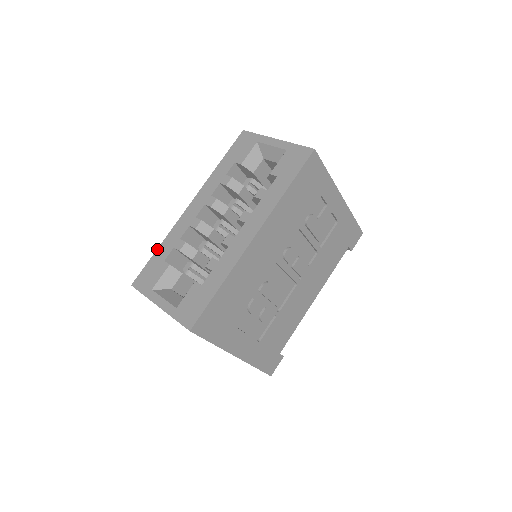
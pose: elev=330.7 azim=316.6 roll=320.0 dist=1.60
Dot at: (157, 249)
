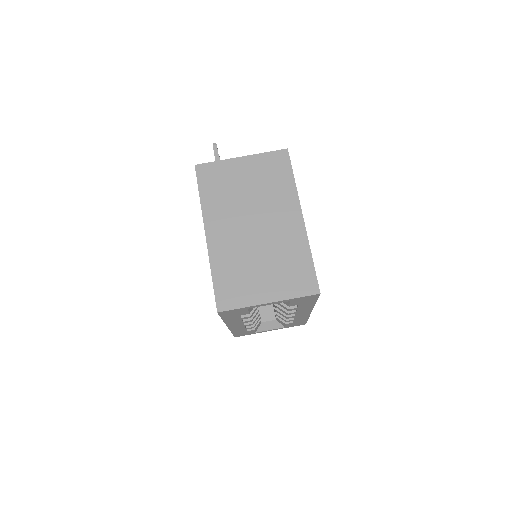
Dot at: occluded
